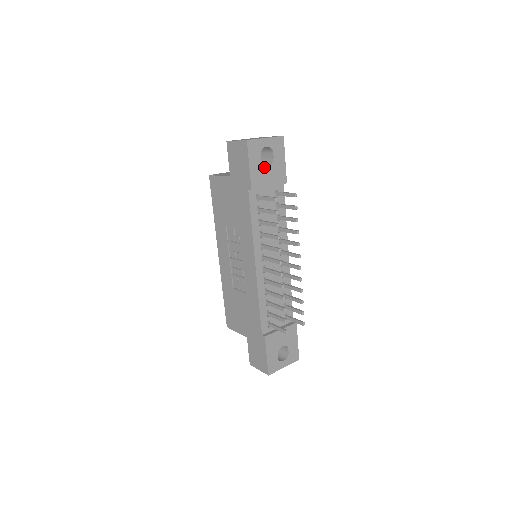
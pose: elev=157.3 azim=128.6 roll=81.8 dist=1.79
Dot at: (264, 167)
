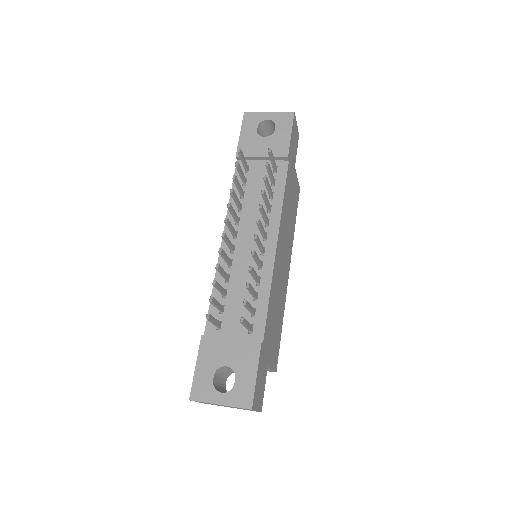
Dot at: (259, 138)
